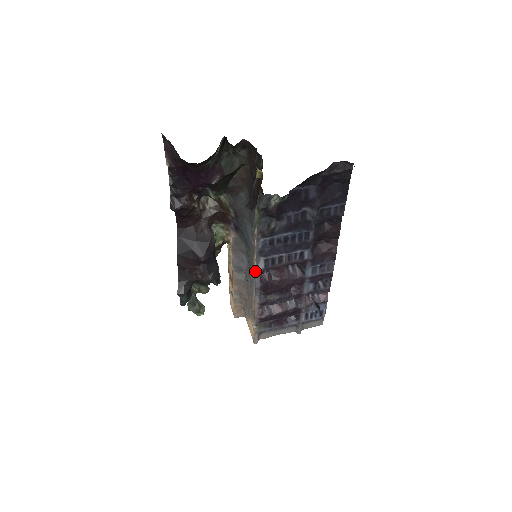
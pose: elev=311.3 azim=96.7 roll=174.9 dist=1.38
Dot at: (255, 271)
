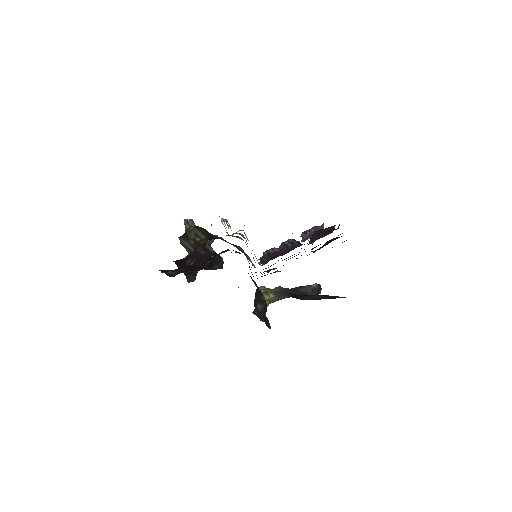
Dot at: occluded
